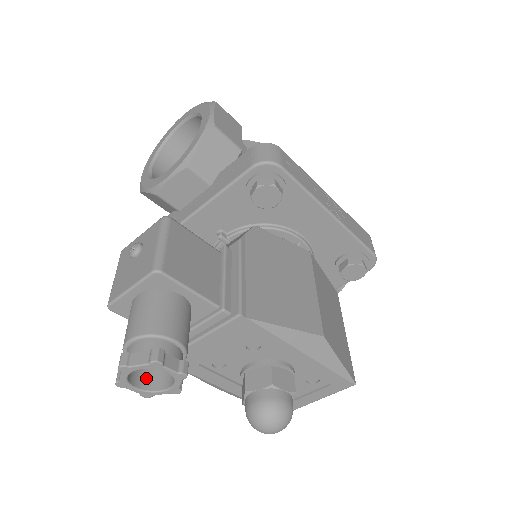
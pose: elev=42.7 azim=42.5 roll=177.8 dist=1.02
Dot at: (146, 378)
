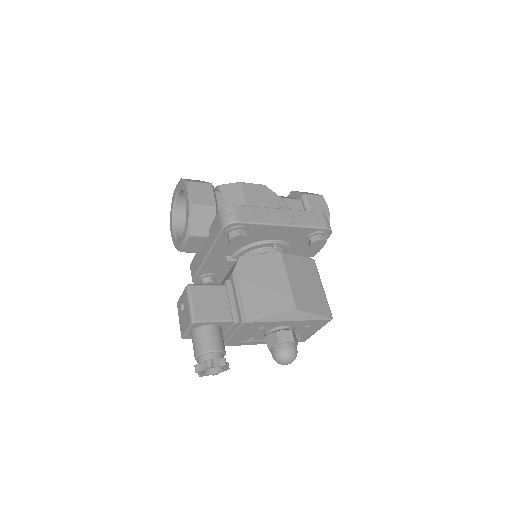
Dot at: occluded
